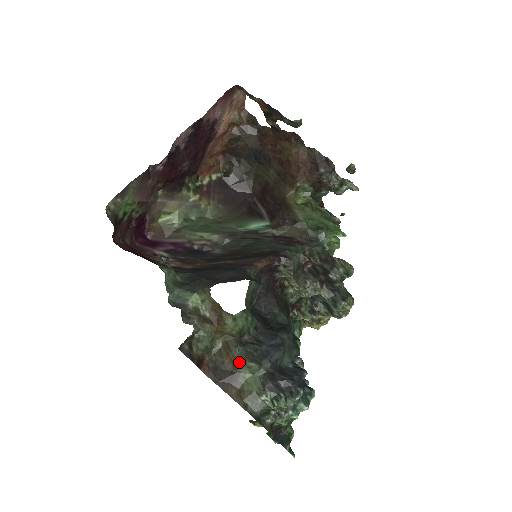
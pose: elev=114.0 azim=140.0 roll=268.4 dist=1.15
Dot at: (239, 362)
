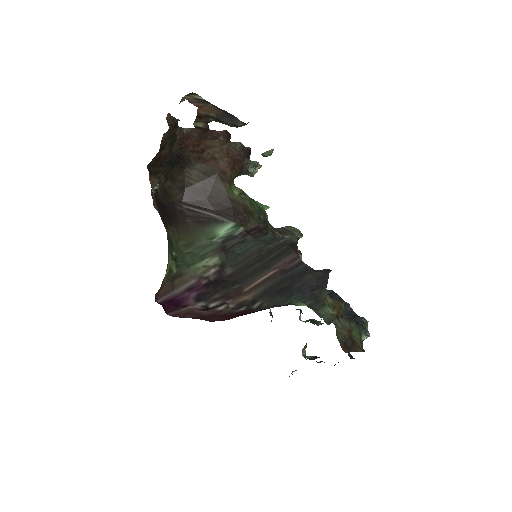
Dot at: (351, 328)
